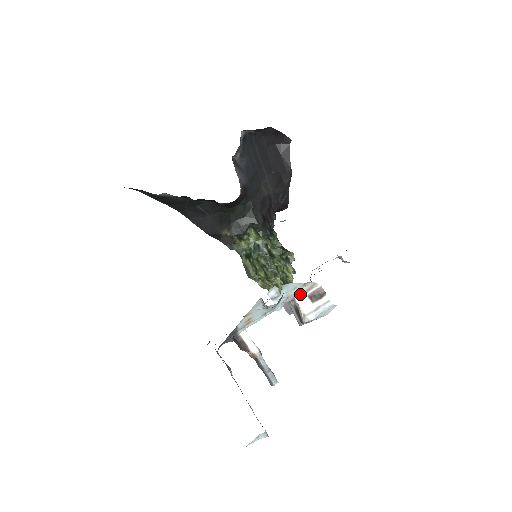
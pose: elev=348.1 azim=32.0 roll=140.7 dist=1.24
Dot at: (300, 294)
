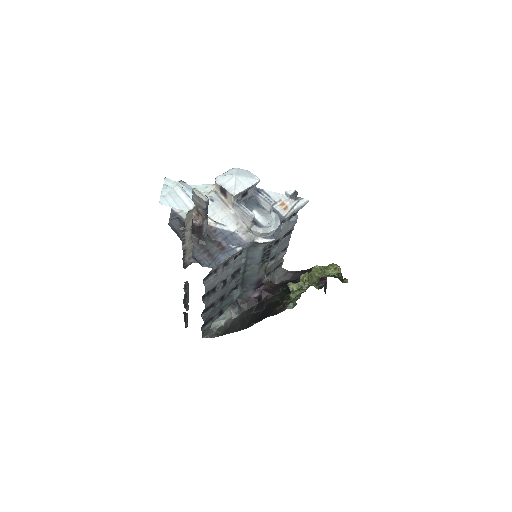
Dot at: occluded
